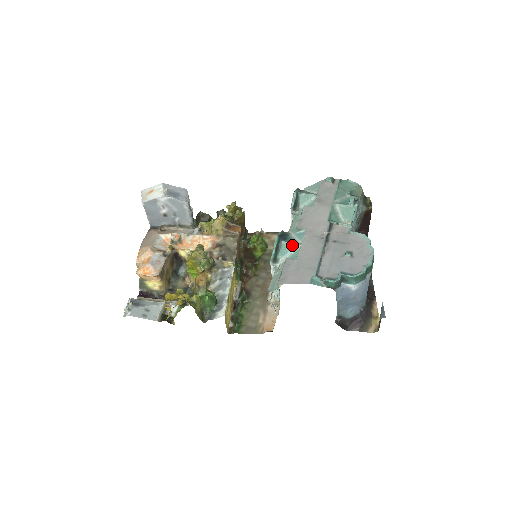
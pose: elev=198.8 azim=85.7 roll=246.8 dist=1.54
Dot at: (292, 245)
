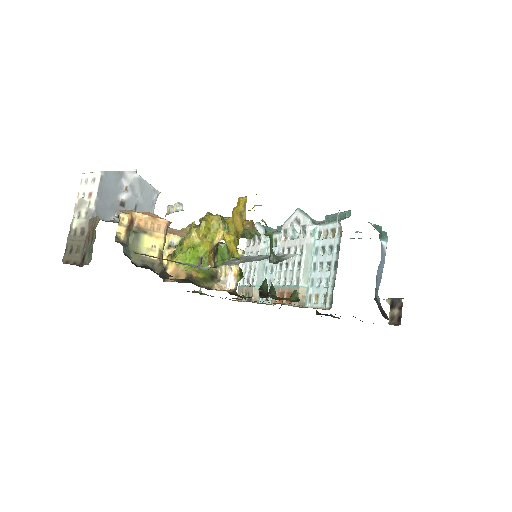
Dot at: (313, 219)
